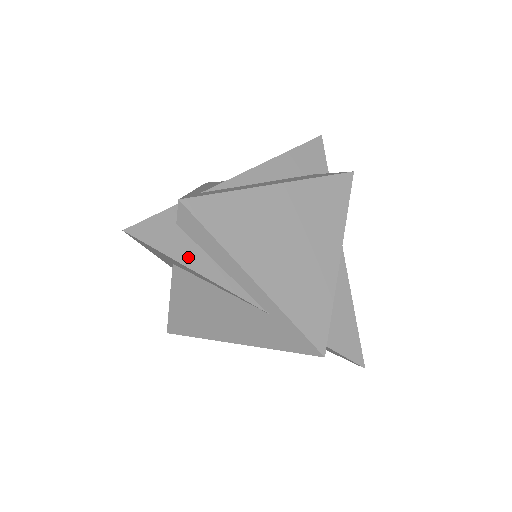
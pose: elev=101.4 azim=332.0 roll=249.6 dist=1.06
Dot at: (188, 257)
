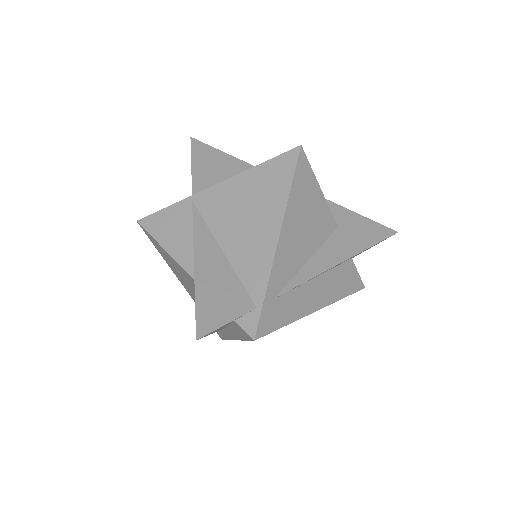
Dot at: occluded
